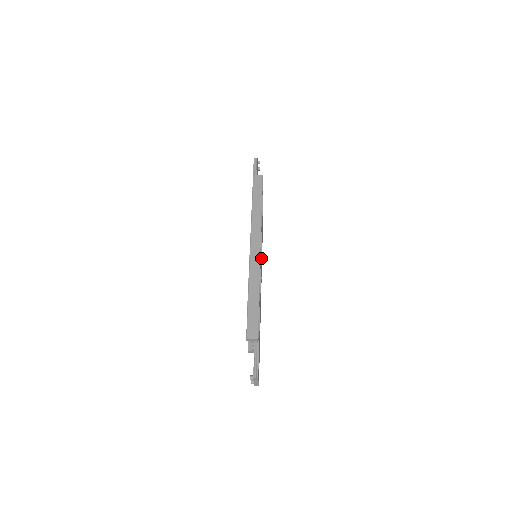
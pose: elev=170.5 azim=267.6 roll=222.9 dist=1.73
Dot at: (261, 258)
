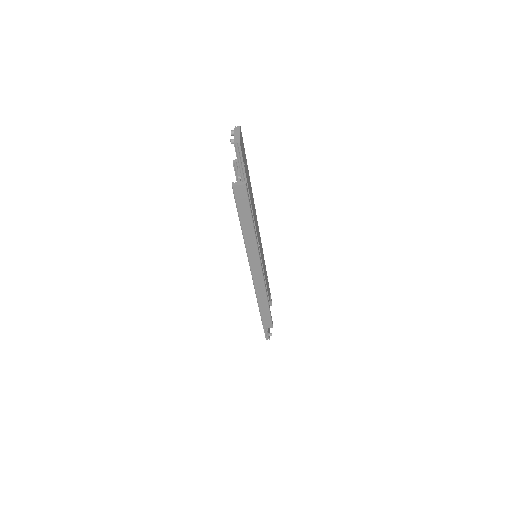
Dot at: (261, 244)
